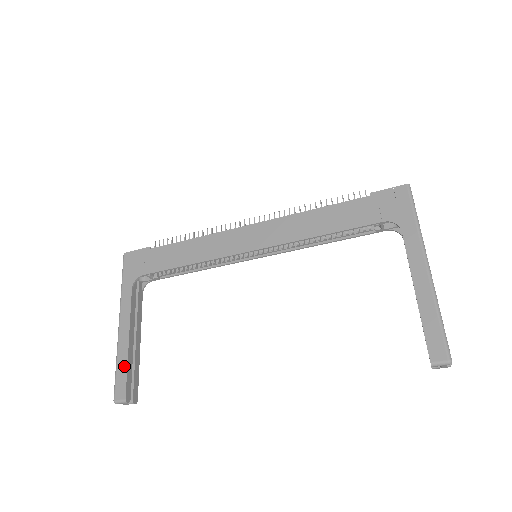
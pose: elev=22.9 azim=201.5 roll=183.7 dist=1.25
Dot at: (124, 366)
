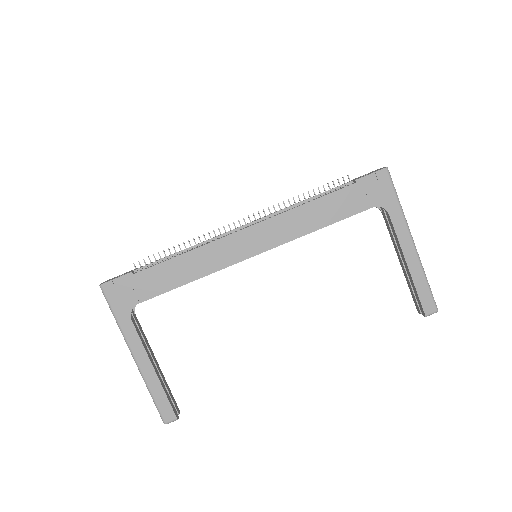
Dot at: (161, 393)
